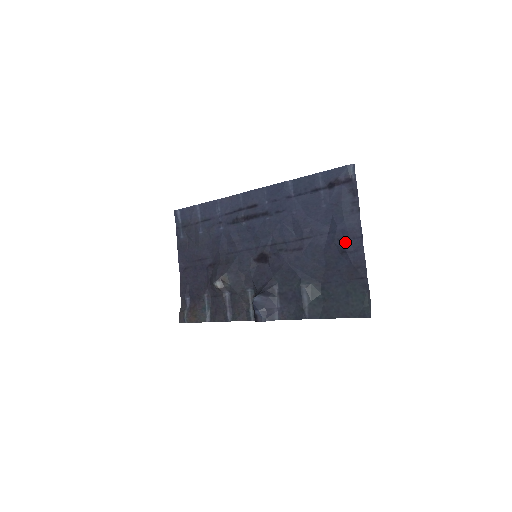
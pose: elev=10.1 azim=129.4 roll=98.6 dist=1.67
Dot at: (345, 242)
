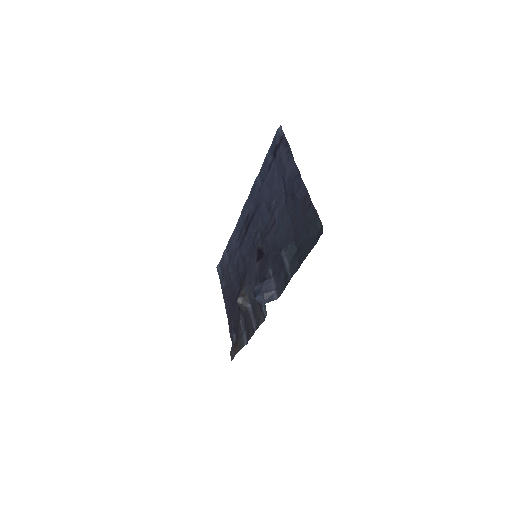
Dot at: (292, 187)
